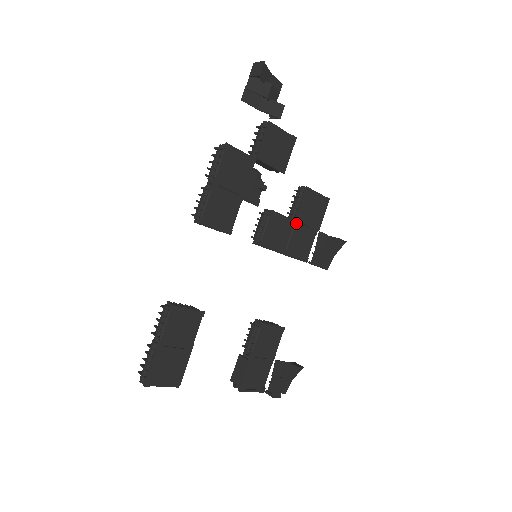
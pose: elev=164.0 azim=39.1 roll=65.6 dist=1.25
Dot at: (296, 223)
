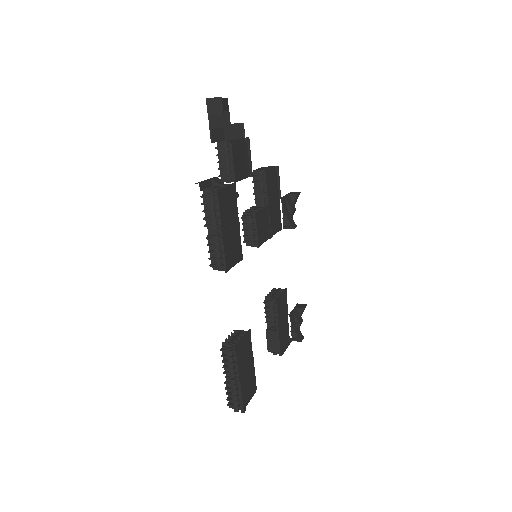
Dot at: (269, 207)
